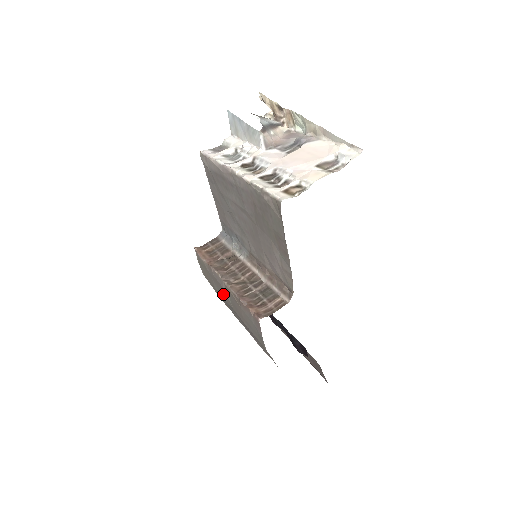
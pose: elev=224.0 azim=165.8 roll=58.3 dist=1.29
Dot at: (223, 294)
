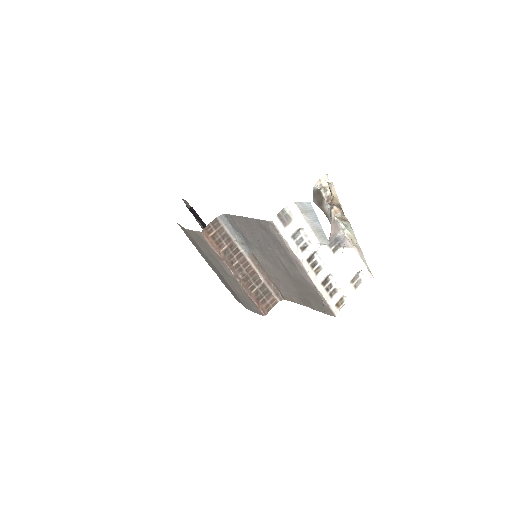
Dot at: (217, 266)
